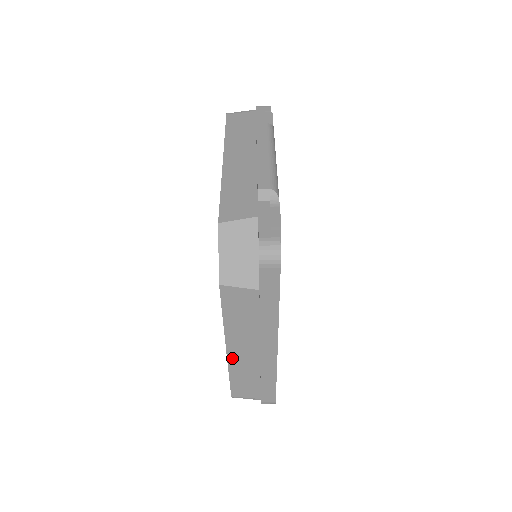
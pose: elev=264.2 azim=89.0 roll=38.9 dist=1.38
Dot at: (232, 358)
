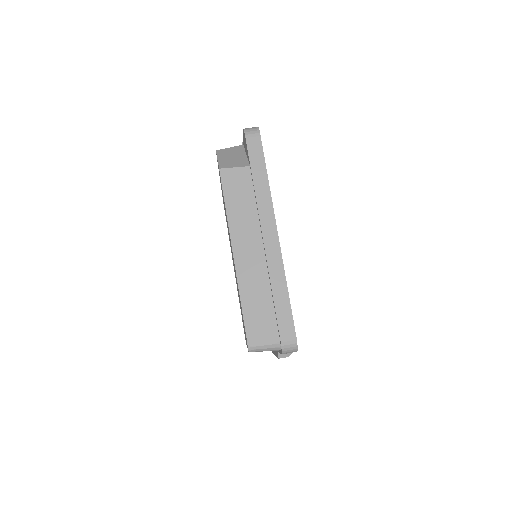
Dot at: (240, 267)
